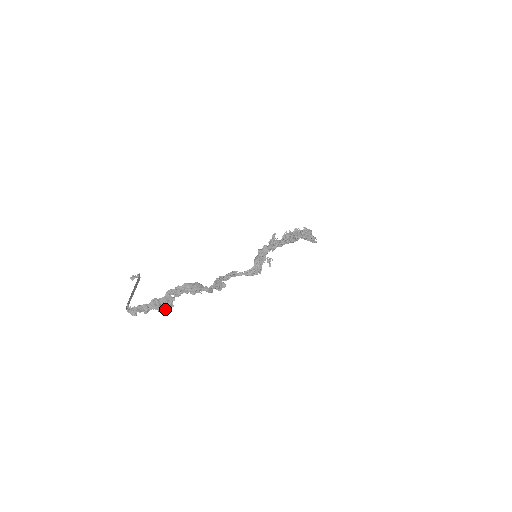
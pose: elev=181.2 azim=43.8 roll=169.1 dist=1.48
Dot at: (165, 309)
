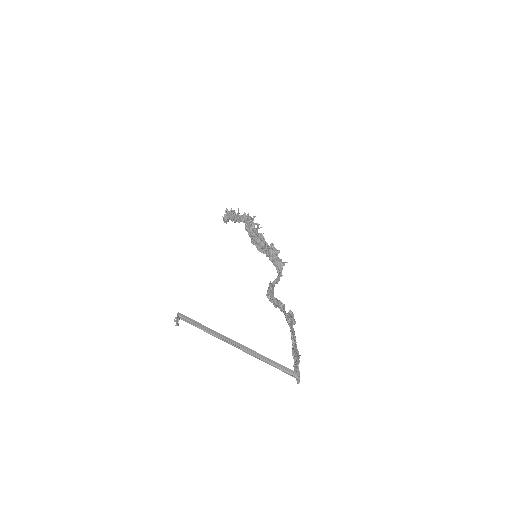
Dot at: occluded
